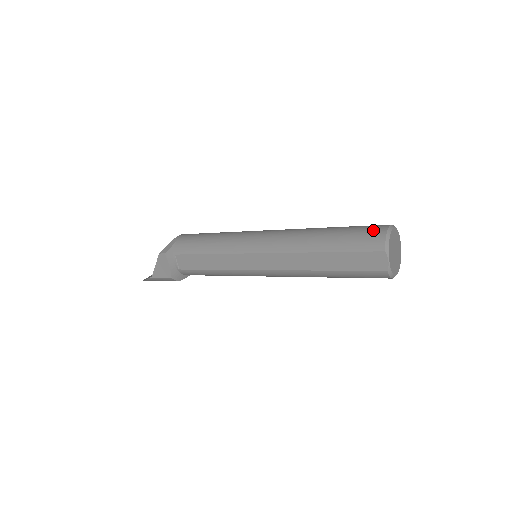
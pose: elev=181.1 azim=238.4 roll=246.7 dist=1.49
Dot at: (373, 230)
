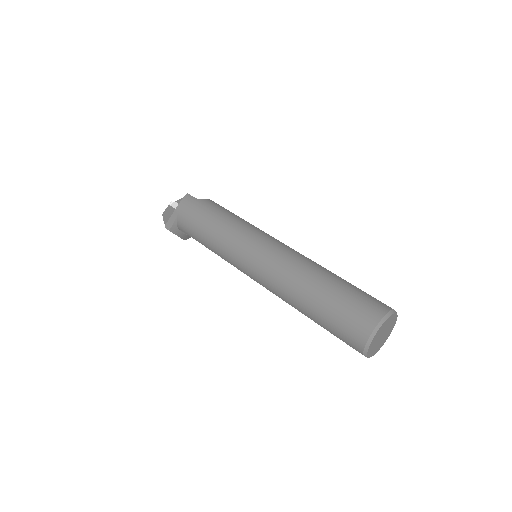
Dot at: (356, 328)
